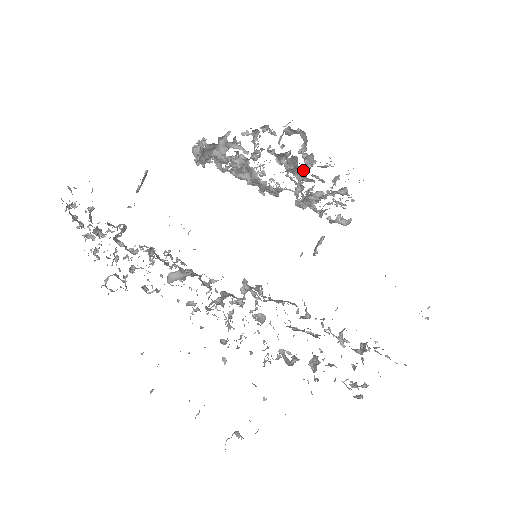
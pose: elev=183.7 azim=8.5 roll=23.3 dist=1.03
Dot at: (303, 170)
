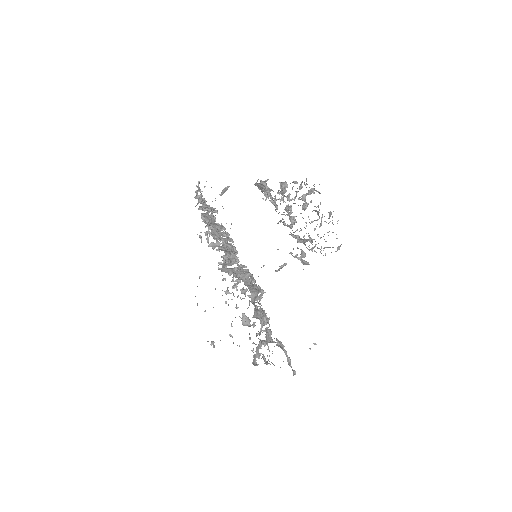
Dot at: occluded
